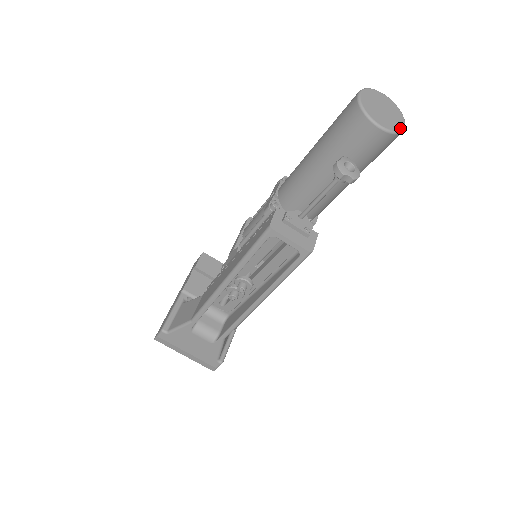
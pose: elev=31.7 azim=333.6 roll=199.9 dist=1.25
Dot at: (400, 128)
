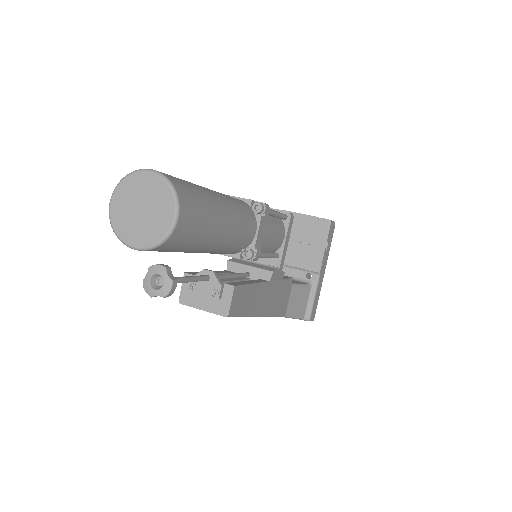
Dot at: (166, 230)
